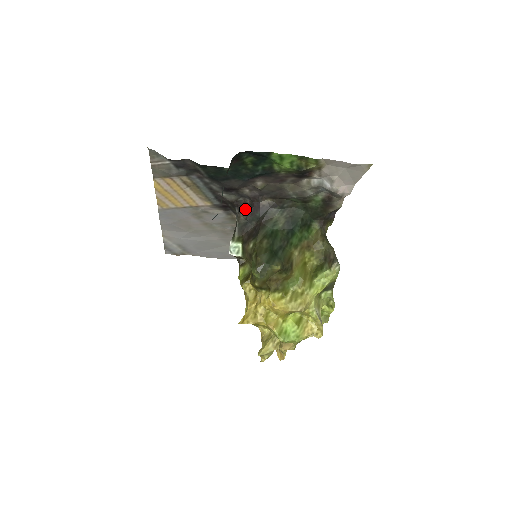
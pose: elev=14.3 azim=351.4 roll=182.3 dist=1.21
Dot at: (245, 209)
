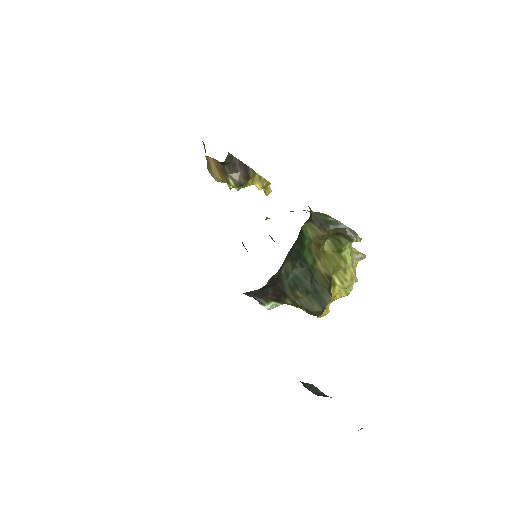
Dot at: (253, 293)
